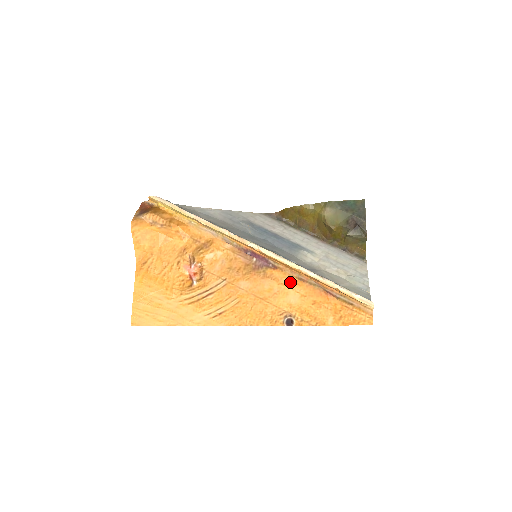
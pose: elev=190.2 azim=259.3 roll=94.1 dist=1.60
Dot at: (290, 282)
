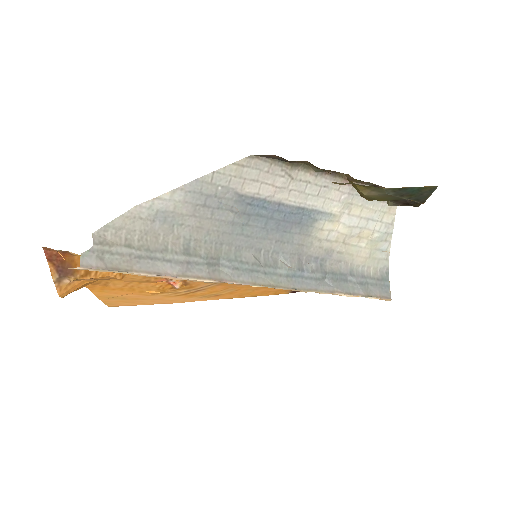
Dot at: occluded
